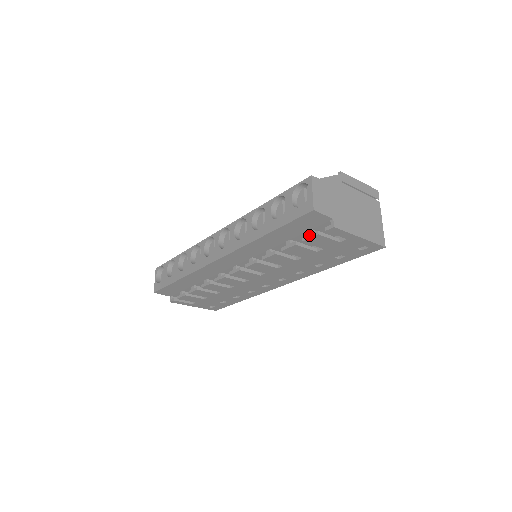
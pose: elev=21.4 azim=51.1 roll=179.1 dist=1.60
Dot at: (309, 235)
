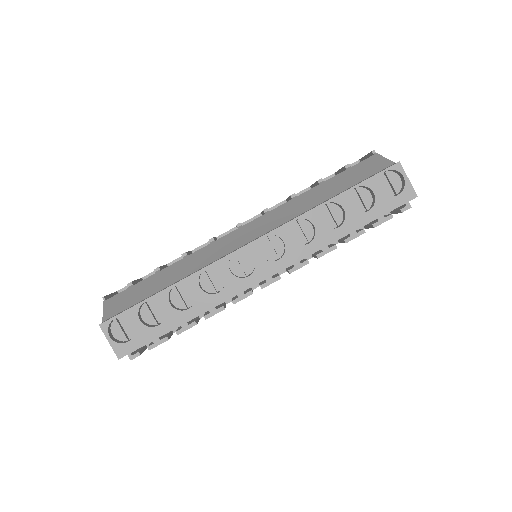
Dot at: (382, 220)
